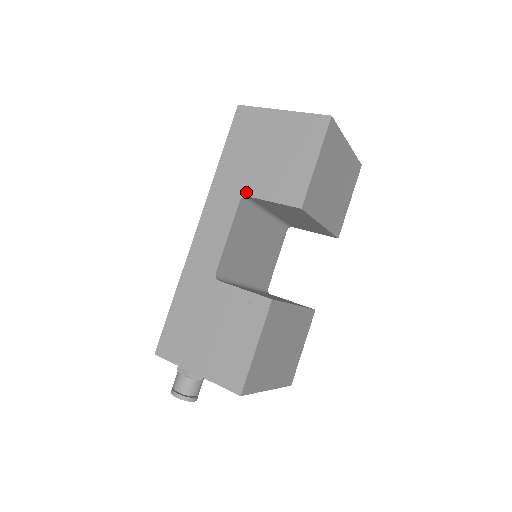
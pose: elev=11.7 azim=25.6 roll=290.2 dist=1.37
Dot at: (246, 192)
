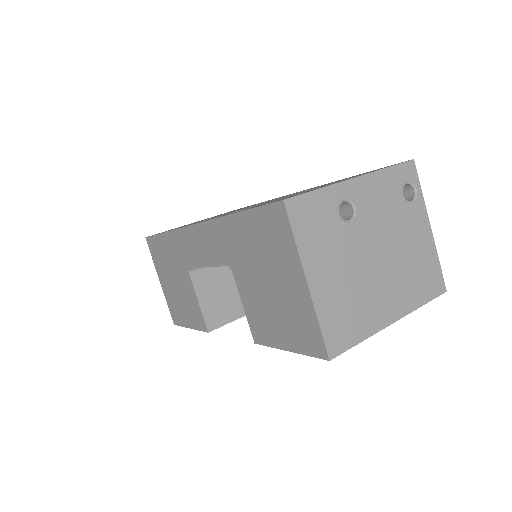
Dot at: (234, 270)
